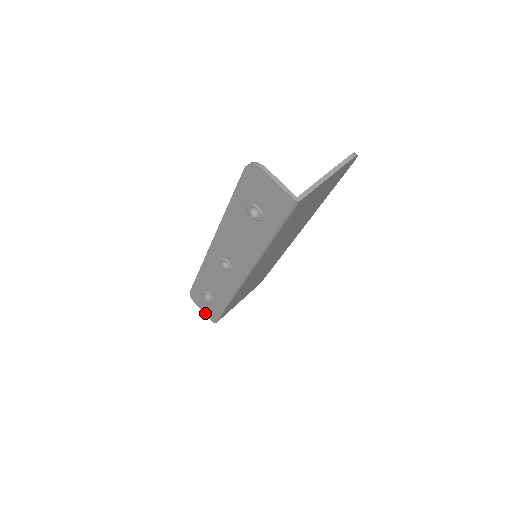
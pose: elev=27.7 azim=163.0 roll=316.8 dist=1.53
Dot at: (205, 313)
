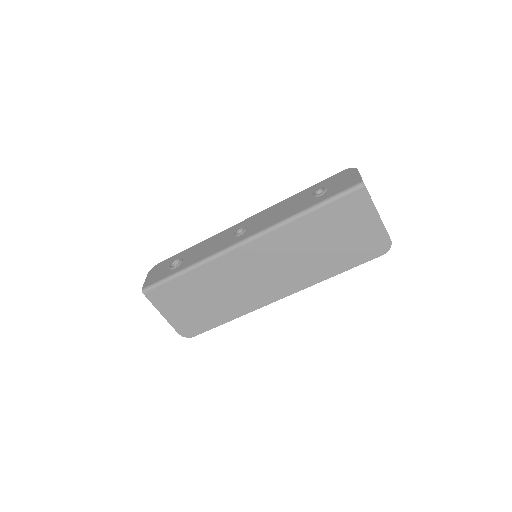
Dot at: (146, 281)
